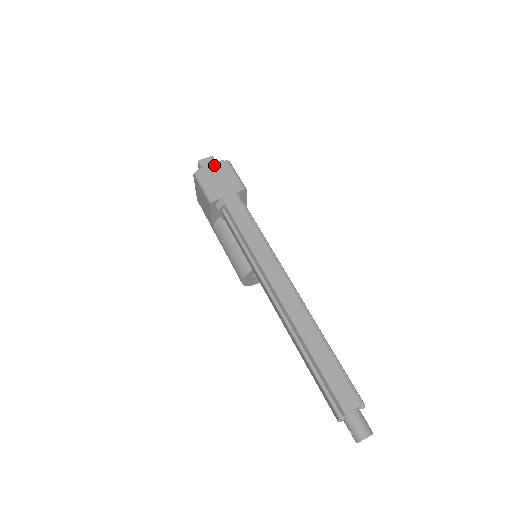
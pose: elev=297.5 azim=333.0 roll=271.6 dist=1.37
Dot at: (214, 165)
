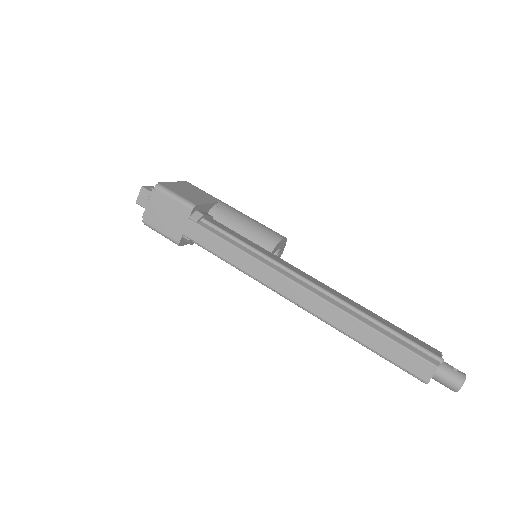
Dot at: (150, 202)
